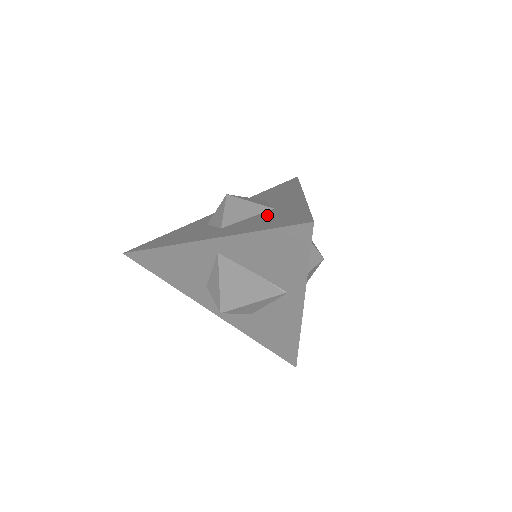
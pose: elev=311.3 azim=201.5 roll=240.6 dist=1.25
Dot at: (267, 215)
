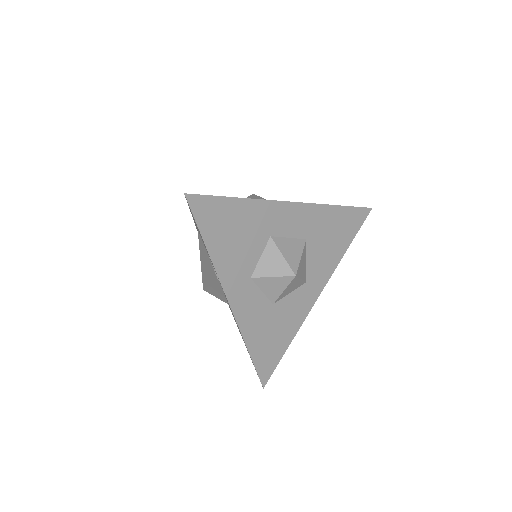
Dot at: occluded
